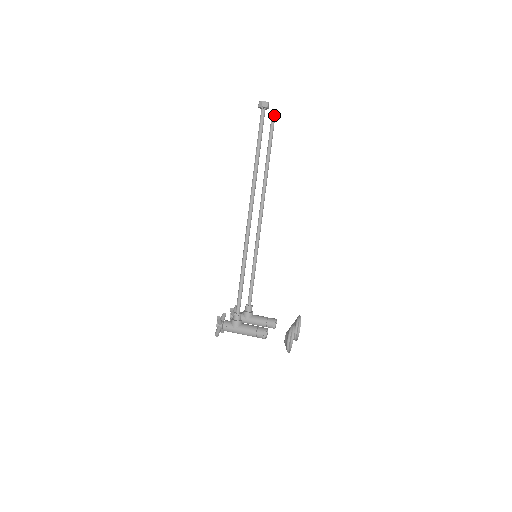
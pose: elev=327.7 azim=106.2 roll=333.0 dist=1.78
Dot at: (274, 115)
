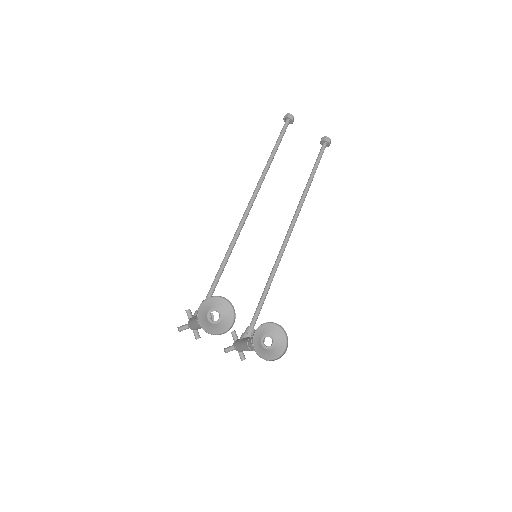
Dot at: (323, 139)
